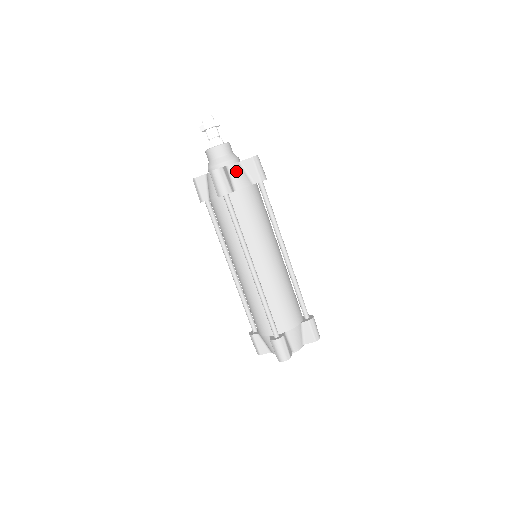
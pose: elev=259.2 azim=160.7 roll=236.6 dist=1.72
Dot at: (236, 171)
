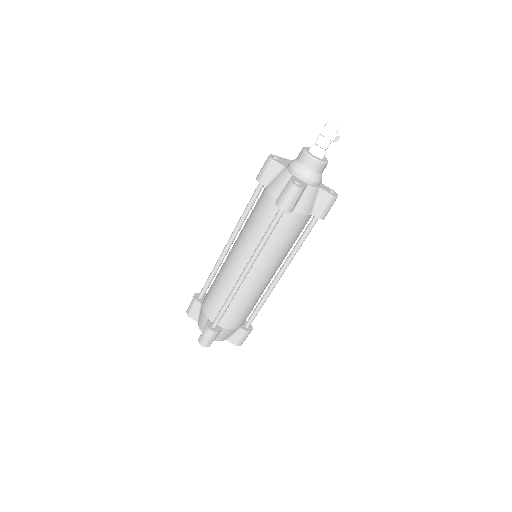
Dot at: (310, 195)
